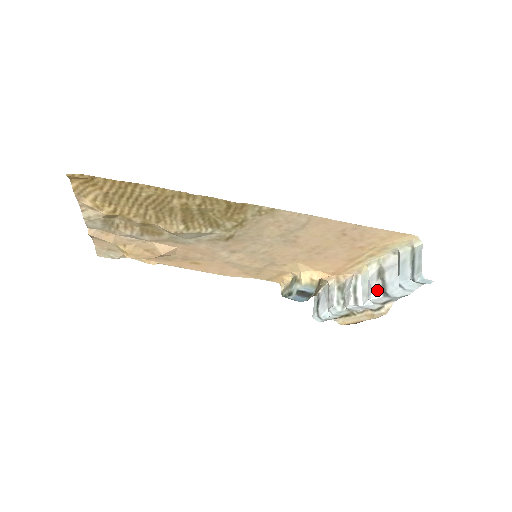
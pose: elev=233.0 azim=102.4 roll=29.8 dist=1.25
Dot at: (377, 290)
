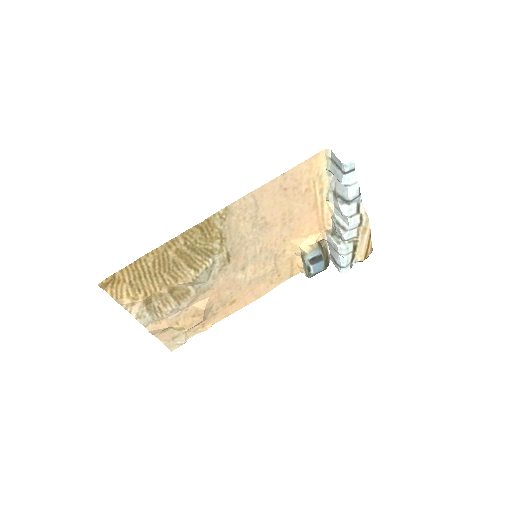
Dot at: (341, 205)
